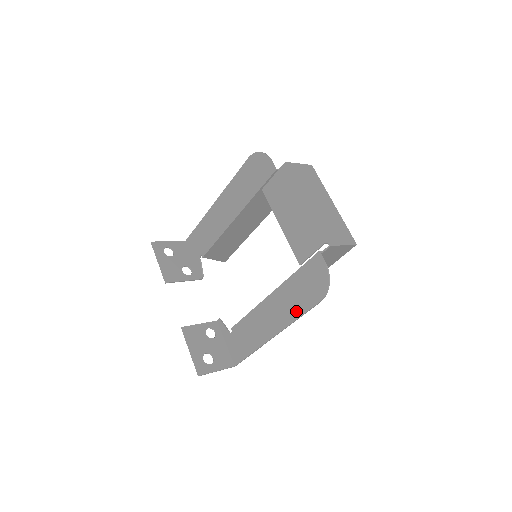
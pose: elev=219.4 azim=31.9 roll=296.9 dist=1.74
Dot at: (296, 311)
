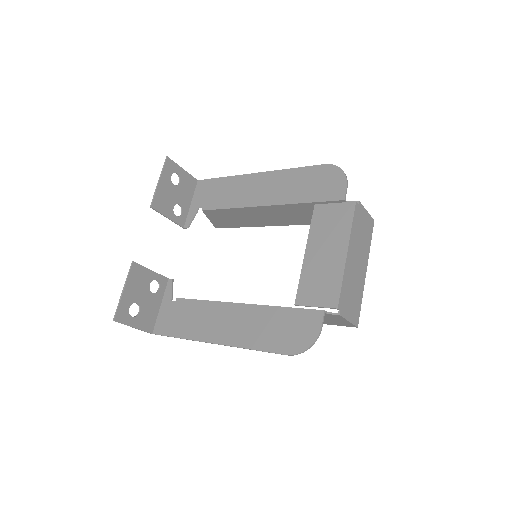
Dot at: (256, 341)
